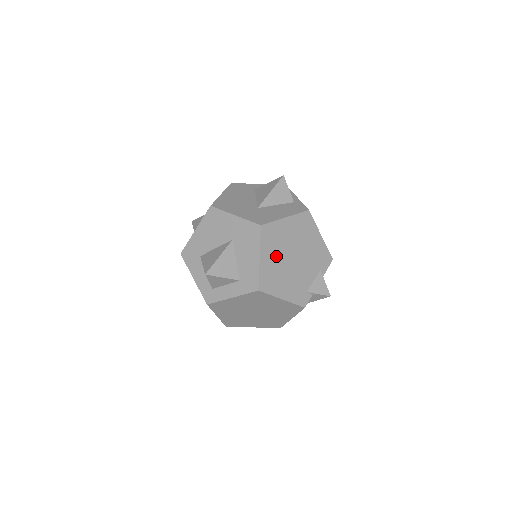
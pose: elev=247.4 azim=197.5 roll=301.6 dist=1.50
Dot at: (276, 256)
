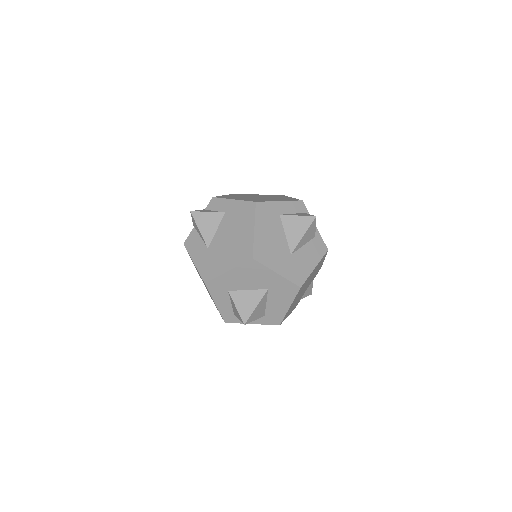
Dot at: occluded
